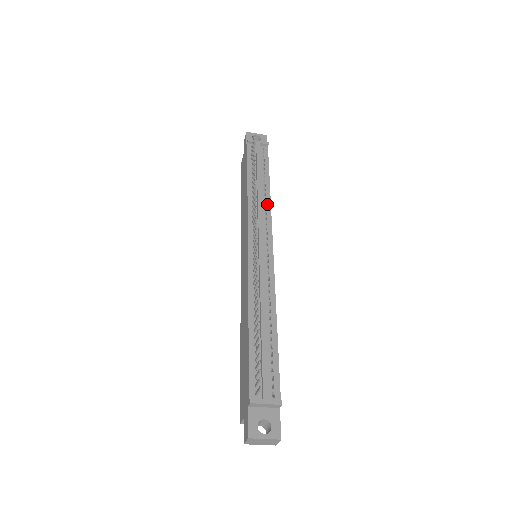
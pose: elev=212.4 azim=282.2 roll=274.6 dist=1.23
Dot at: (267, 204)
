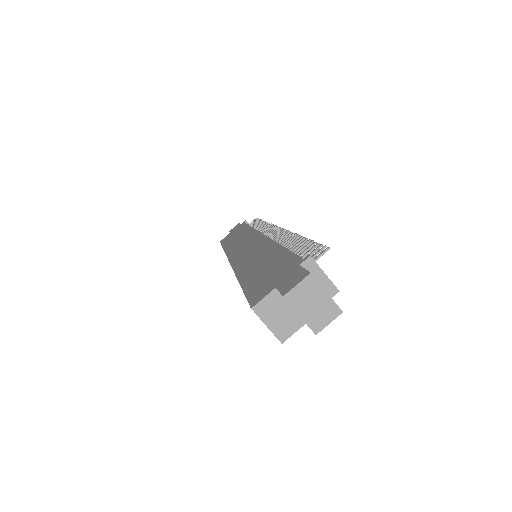
Dot at: occluded
